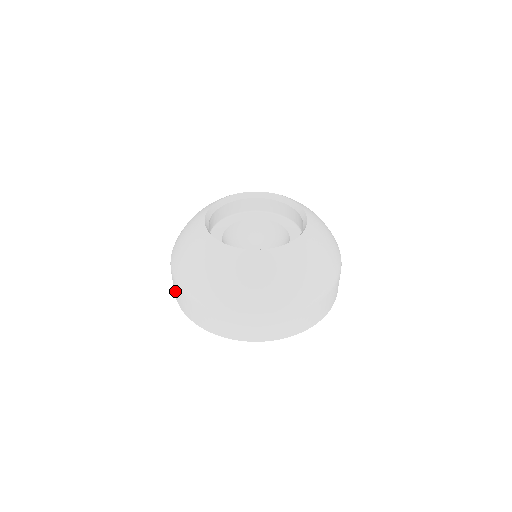
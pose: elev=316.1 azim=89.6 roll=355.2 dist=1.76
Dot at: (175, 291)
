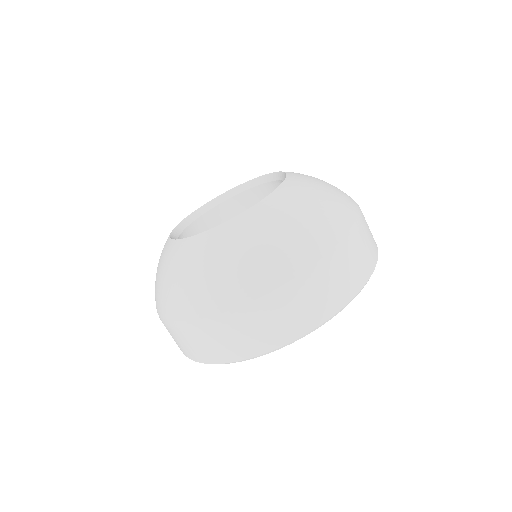
Dot at: occluded
